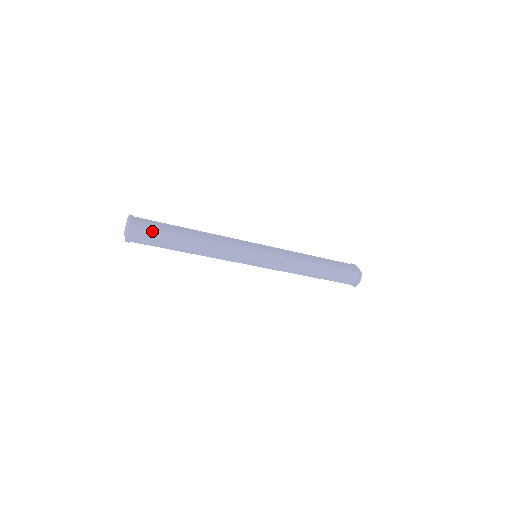
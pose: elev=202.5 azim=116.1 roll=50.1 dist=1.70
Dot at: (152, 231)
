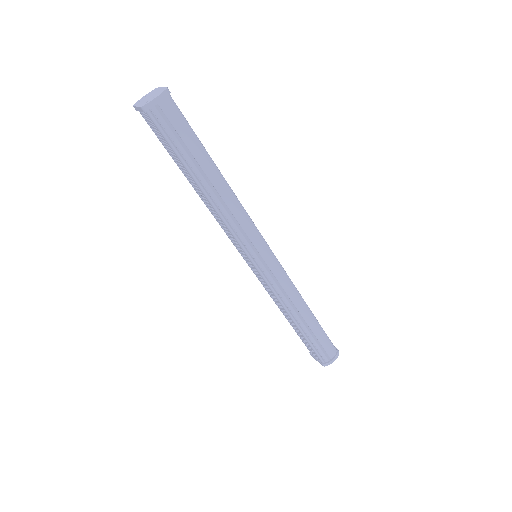
Dot at: (184, 120)
